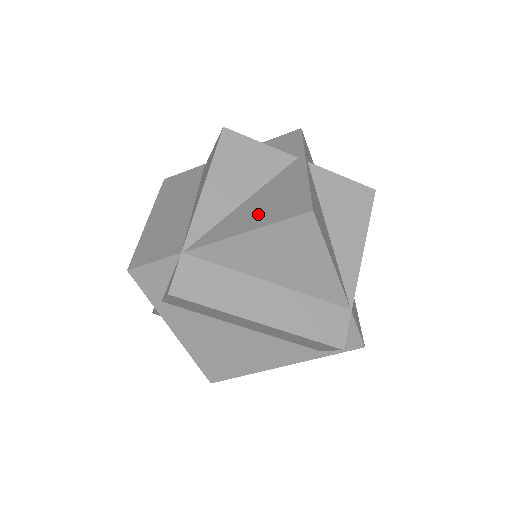
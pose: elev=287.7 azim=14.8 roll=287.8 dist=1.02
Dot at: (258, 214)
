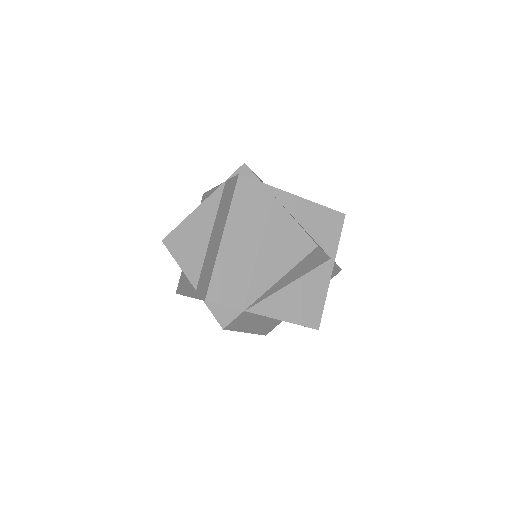
Dot at: (294, 308)
